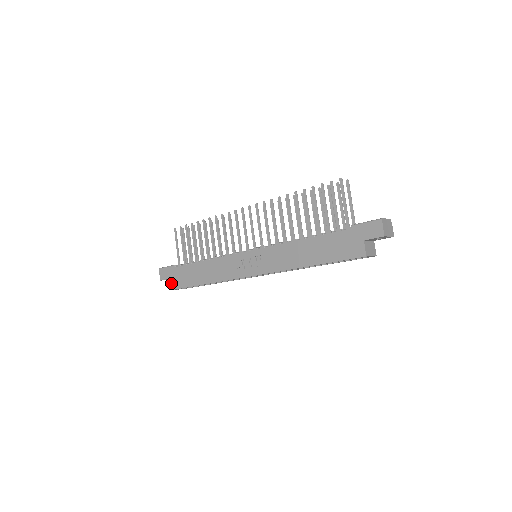
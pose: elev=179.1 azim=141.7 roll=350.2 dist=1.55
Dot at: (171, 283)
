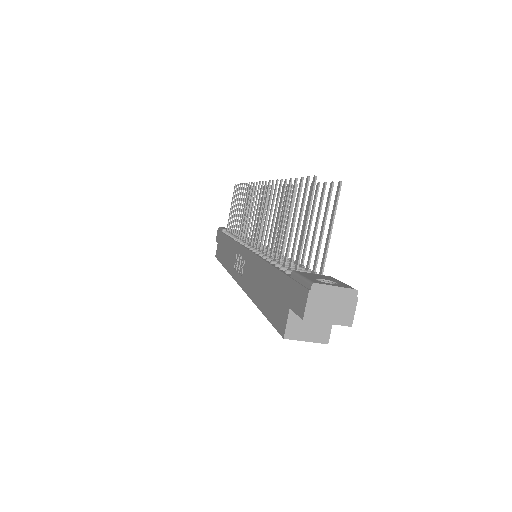
Dot at: (217, 249)
